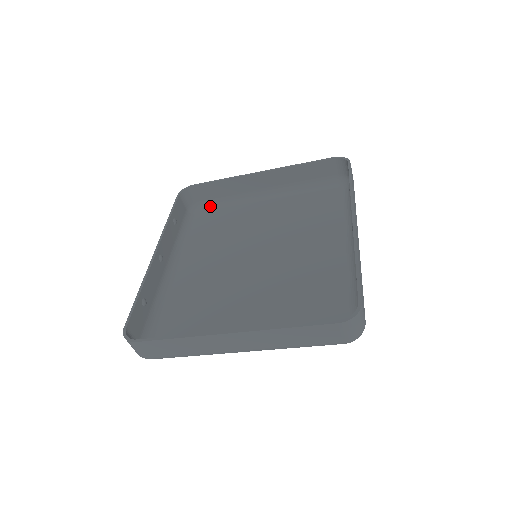
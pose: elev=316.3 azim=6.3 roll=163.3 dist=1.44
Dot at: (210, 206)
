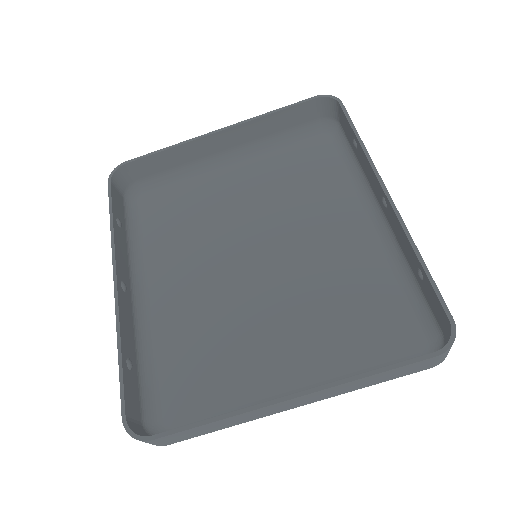
Dot at: (154, 185)
